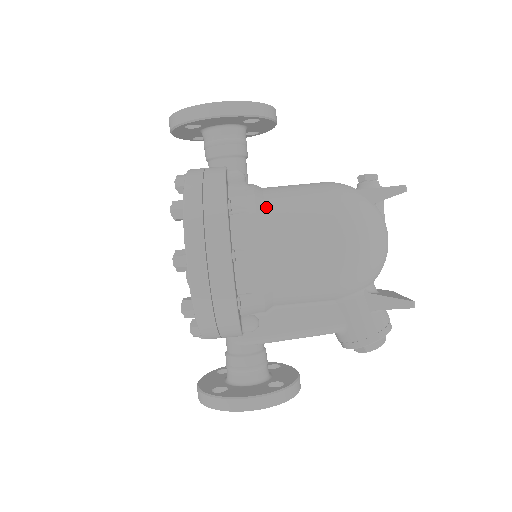
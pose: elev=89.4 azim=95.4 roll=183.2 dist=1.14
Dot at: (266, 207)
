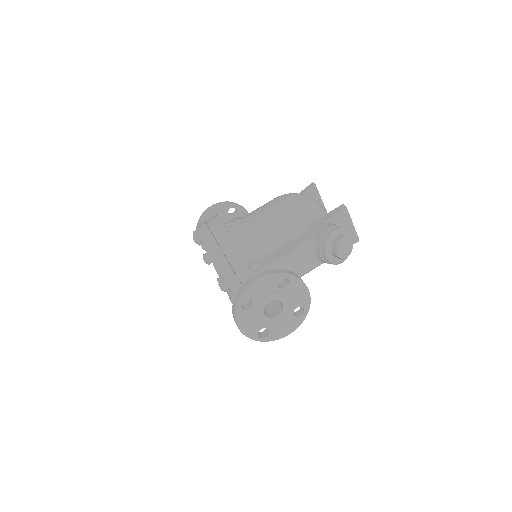
Dot at: occluded
